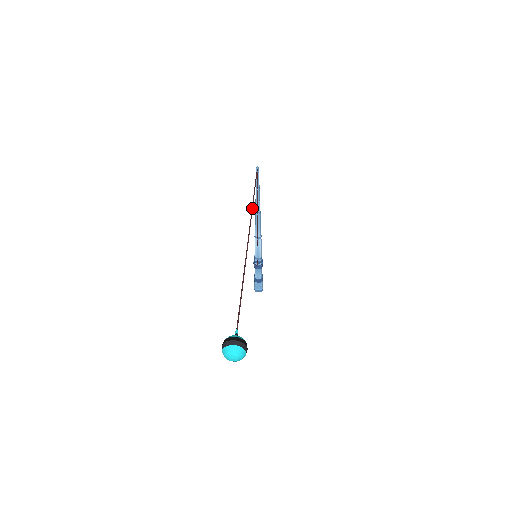
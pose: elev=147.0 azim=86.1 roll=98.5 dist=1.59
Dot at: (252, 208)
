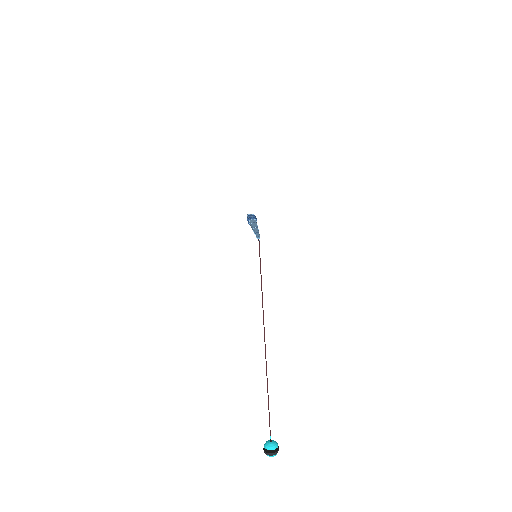
Dot at: (263, 311)
